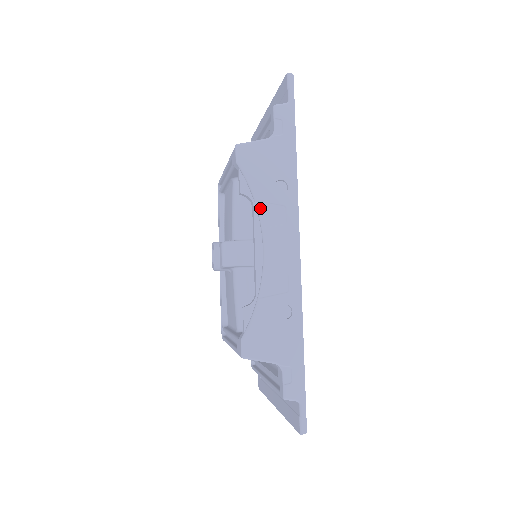
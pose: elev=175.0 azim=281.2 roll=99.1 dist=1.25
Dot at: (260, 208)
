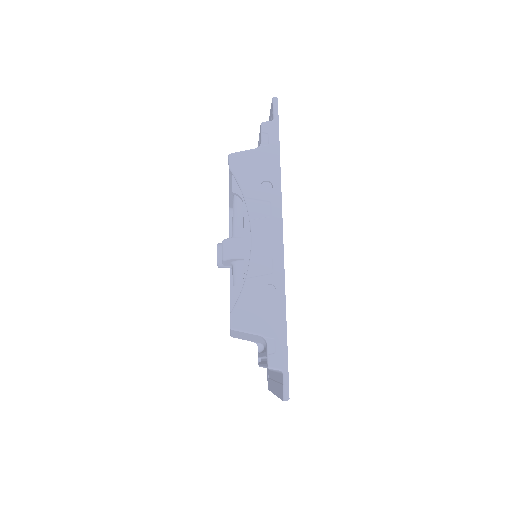
Dot at: (248, 204)
